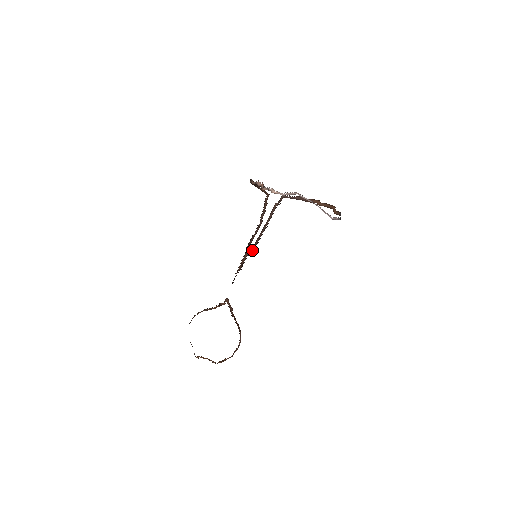
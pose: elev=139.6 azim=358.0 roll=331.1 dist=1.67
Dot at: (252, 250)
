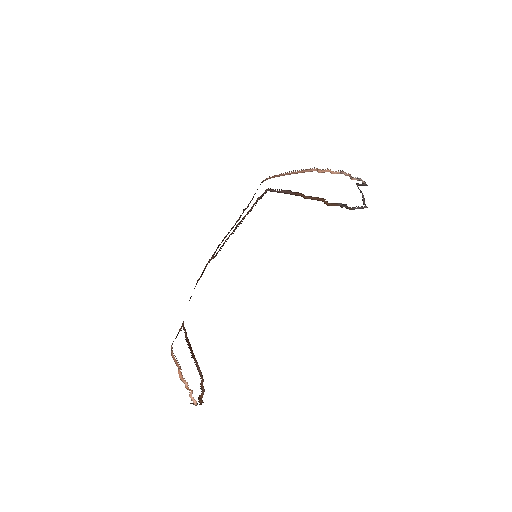
Dot at: (216, 254)
